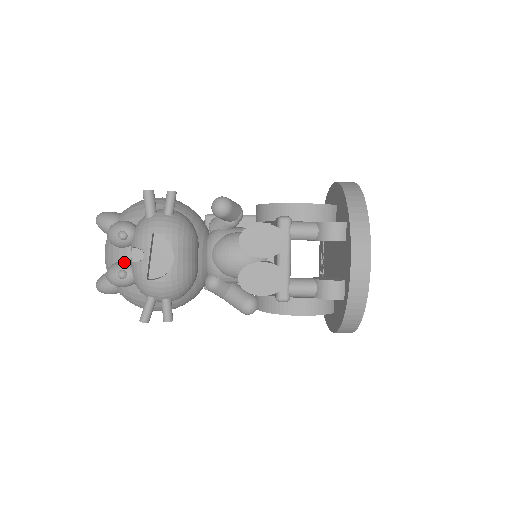
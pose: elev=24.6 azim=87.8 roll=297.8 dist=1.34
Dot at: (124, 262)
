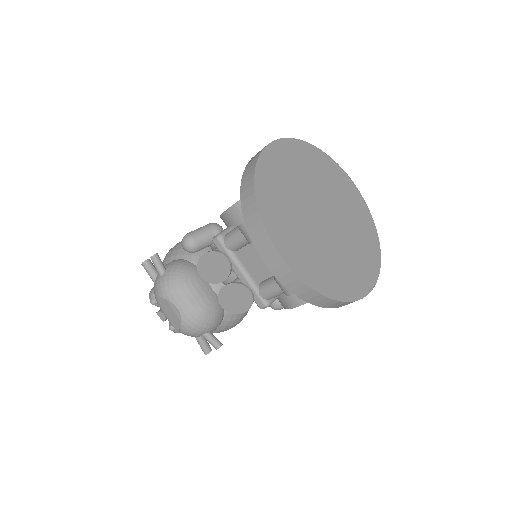
Dot at: occluded
